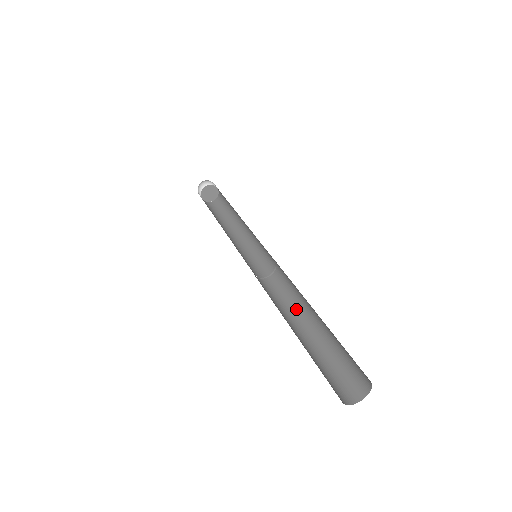
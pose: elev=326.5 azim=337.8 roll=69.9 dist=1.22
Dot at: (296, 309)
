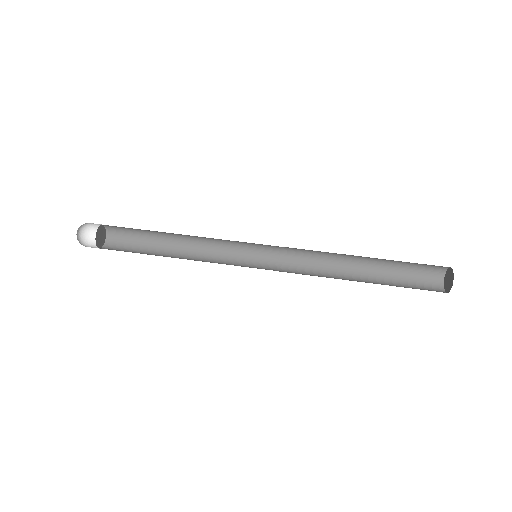
Dot at: (335, 270)
